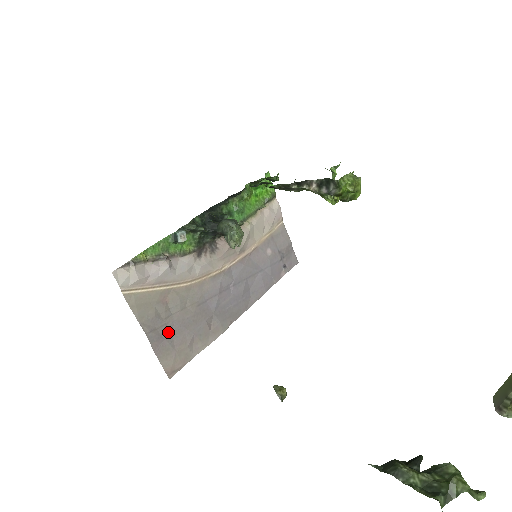
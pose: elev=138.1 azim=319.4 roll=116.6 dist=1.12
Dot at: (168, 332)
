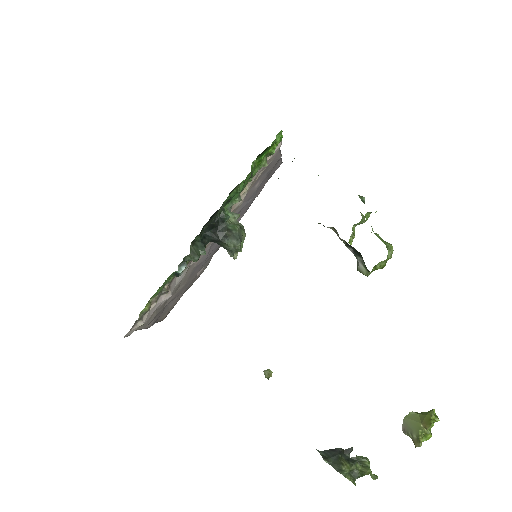
Dot at: (165, 308)
